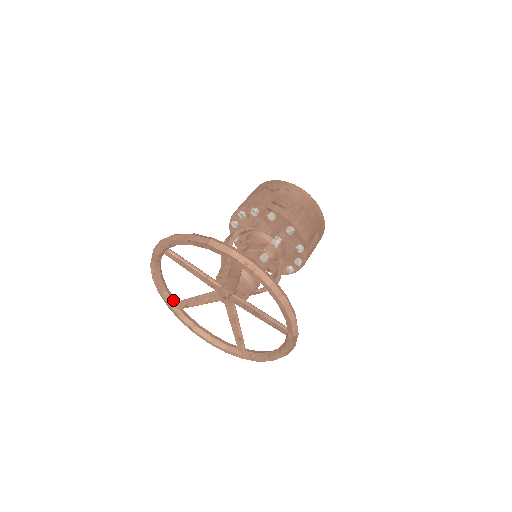
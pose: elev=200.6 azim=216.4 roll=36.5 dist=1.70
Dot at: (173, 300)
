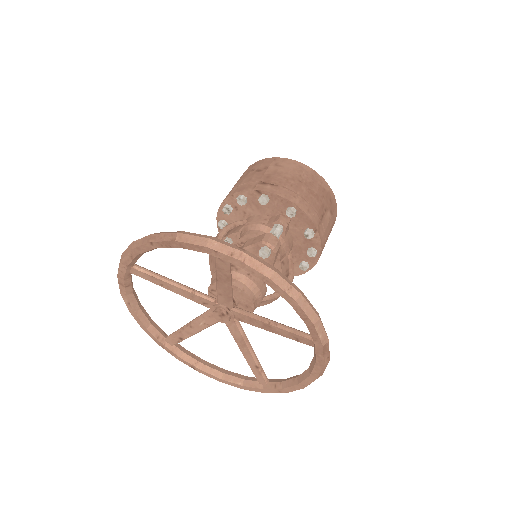
Dot at: (163, 335)
